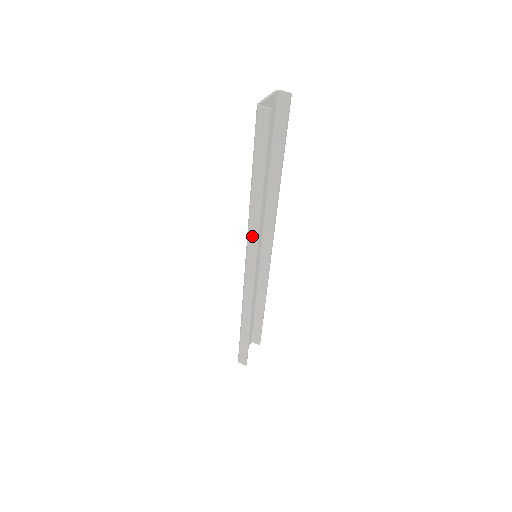
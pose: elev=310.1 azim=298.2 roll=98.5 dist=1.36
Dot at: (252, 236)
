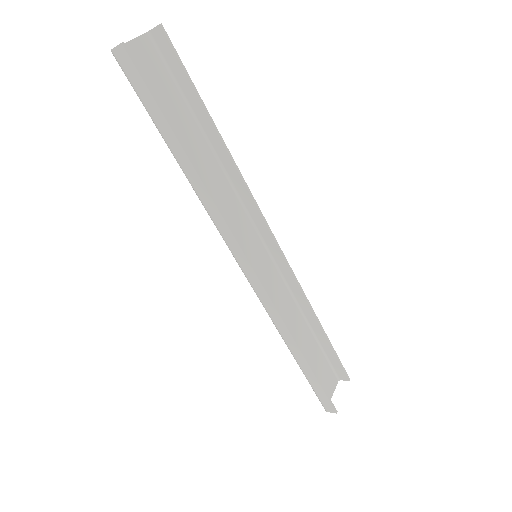
Dot at: (220, 226)
